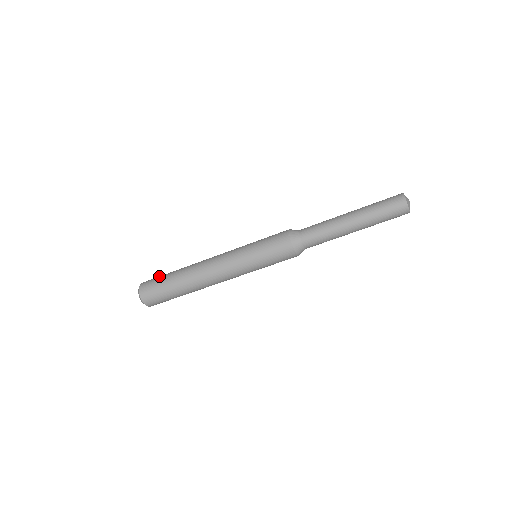
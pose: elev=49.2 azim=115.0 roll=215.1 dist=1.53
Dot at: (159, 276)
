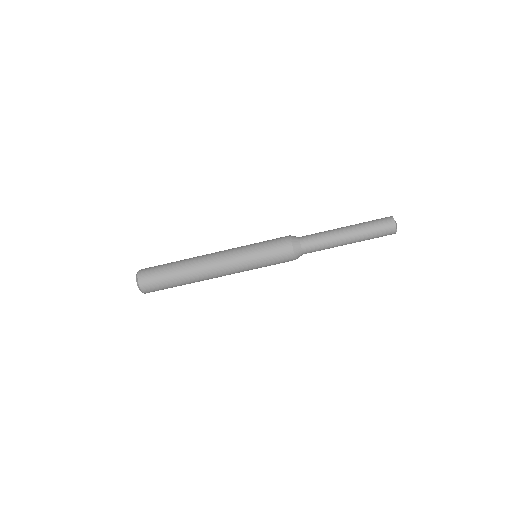
Dot at: occluded
